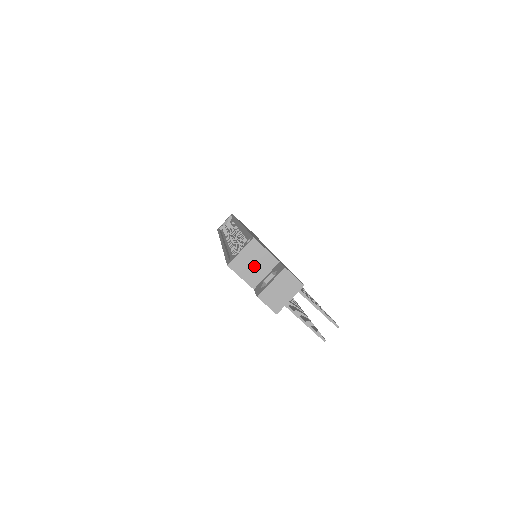
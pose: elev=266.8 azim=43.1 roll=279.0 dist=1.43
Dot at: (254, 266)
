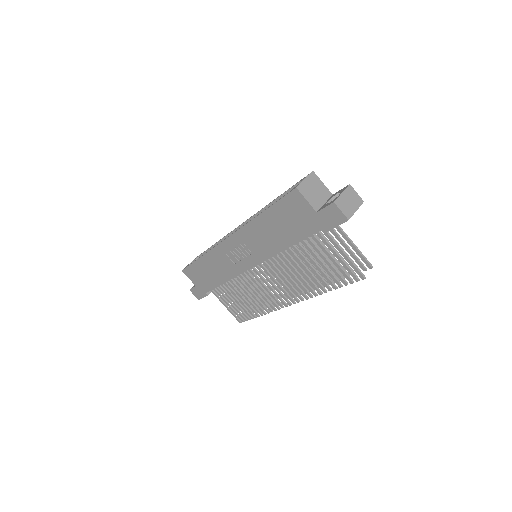
Dot at: (315, 193)
